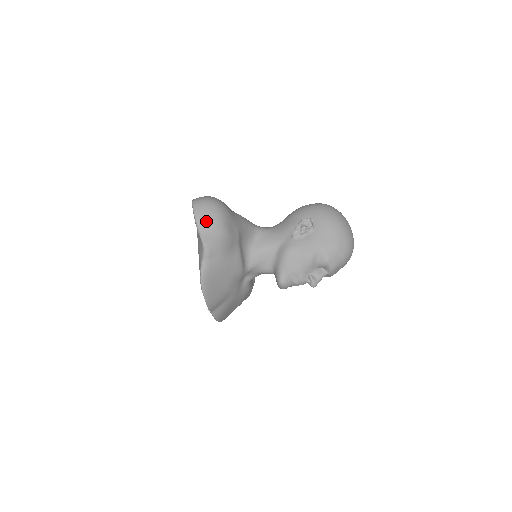
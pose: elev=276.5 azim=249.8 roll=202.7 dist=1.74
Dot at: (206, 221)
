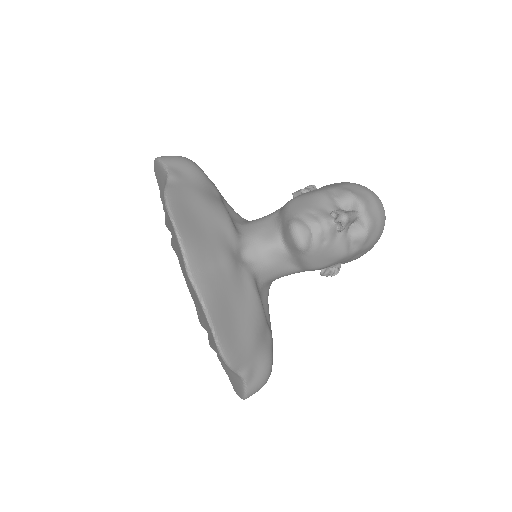
Dot at: (170, 156)
